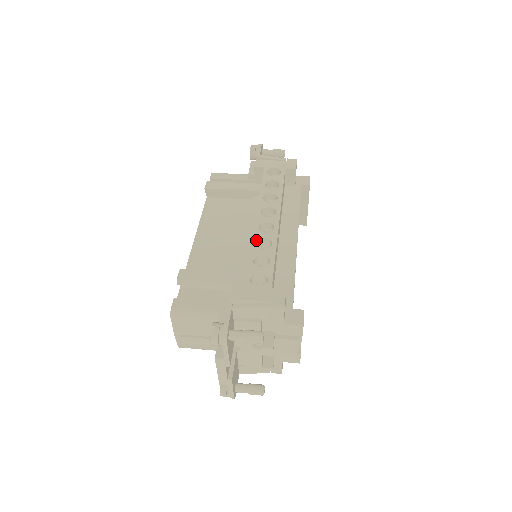
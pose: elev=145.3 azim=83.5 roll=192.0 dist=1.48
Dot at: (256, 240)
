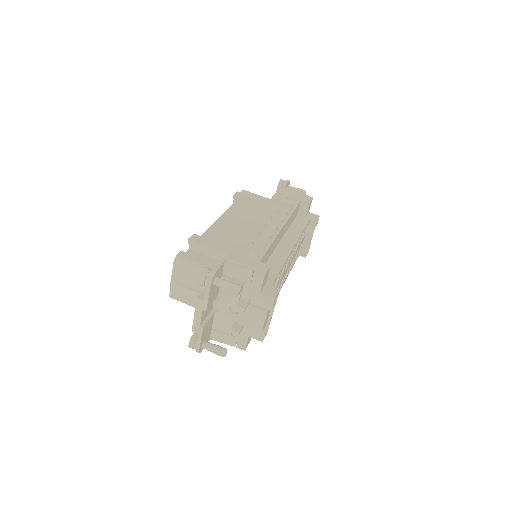
Dot at: (260, 232)
